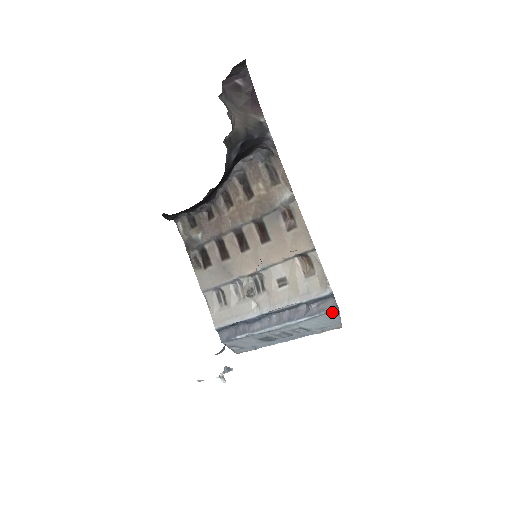
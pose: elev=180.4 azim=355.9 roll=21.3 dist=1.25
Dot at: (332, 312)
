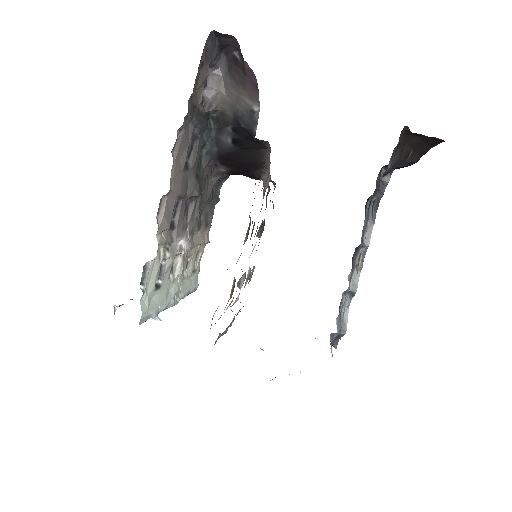
Dot at: occluded
